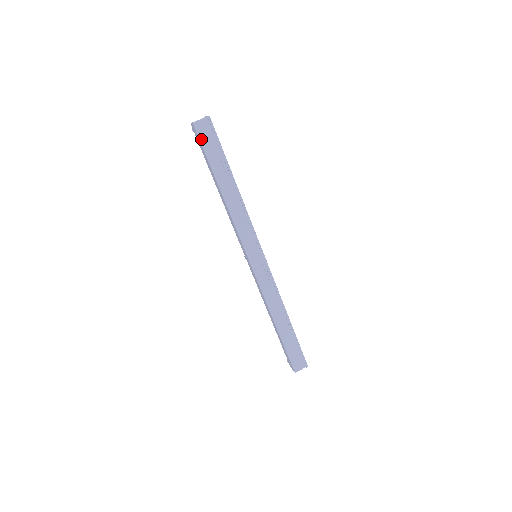
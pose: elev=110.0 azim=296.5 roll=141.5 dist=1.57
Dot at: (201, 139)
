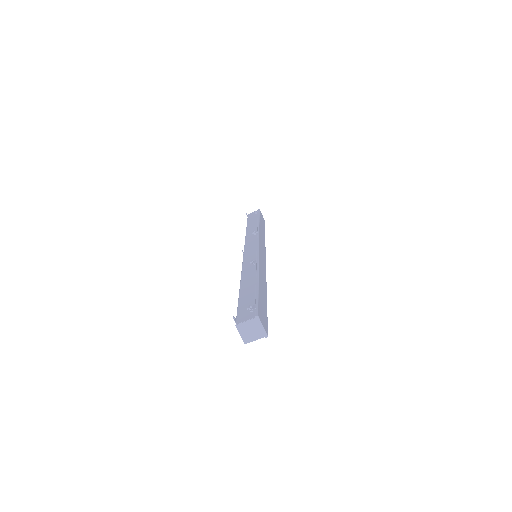
Dot at: occluded
